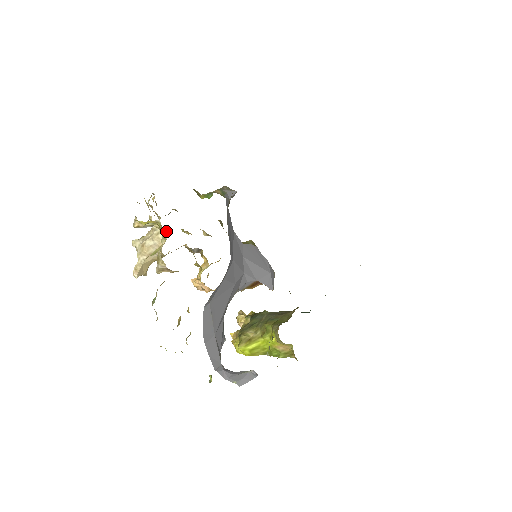
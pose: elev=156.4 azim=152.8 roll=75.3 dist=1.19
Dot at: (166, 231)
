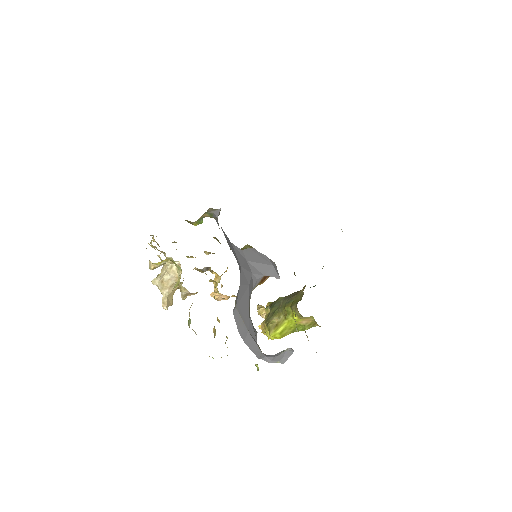
Dot at: (177, 263)
